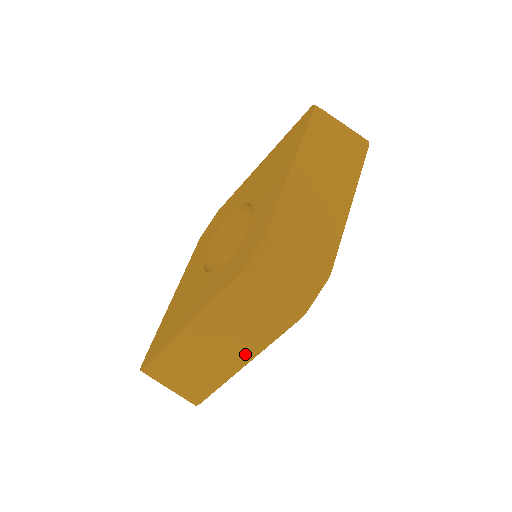
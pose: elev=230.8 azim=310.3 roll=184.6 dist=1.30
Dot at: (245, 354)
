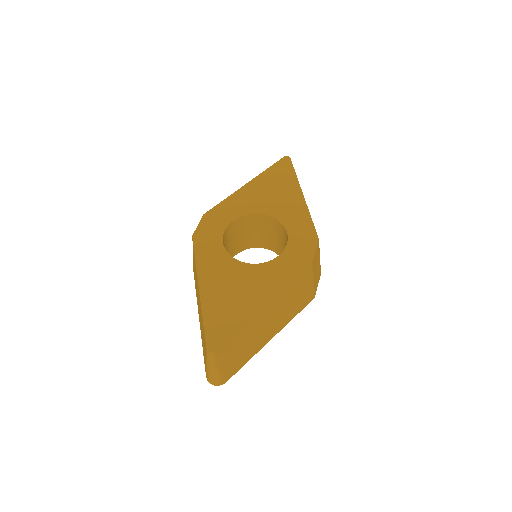
Dot at: (276, 330)
